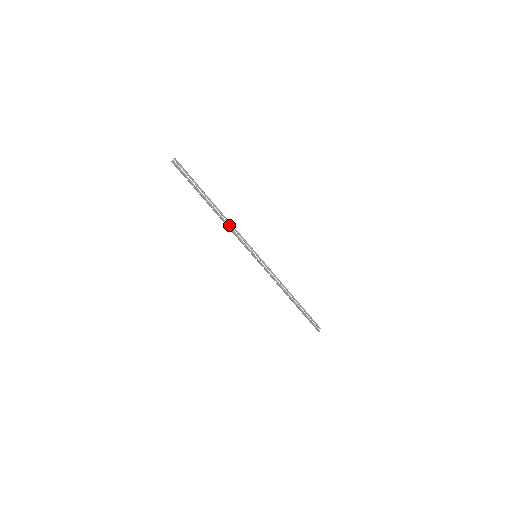
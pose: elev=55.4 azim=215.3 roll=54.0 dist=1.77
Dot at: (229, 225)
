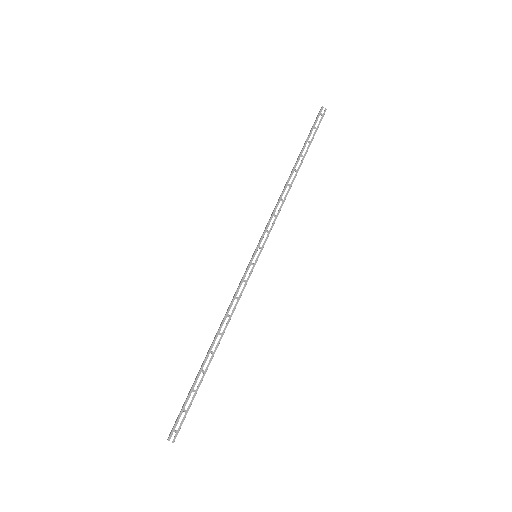
Dot at: (281, 199)
